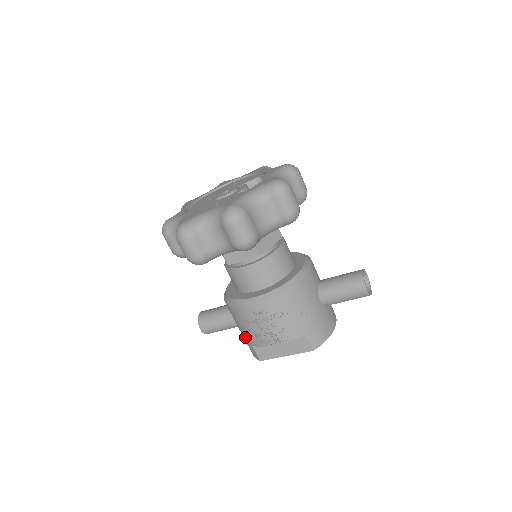
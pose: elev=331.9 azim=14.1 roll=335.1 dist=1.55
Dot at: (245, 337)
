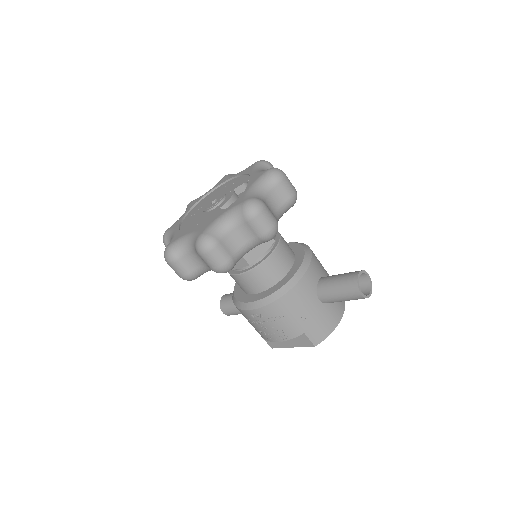
Dot at: occluded
